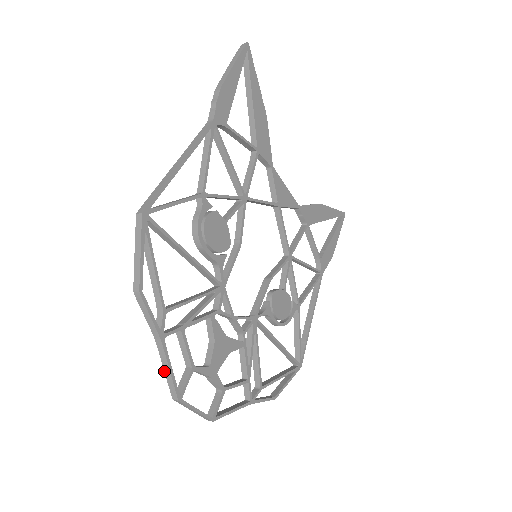
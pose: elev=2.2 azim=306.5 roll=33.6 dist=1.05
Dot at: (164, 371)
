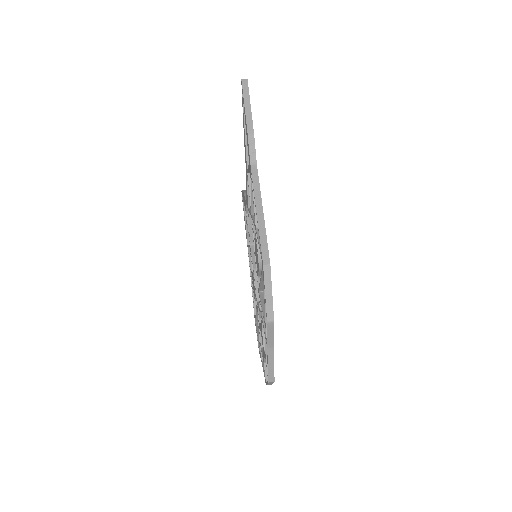
Dot at: (268, 367)
